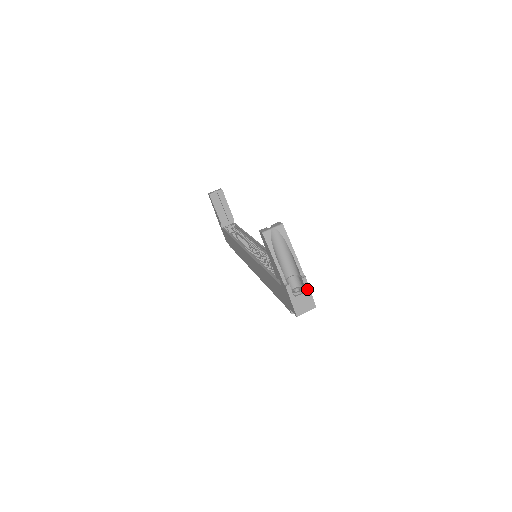
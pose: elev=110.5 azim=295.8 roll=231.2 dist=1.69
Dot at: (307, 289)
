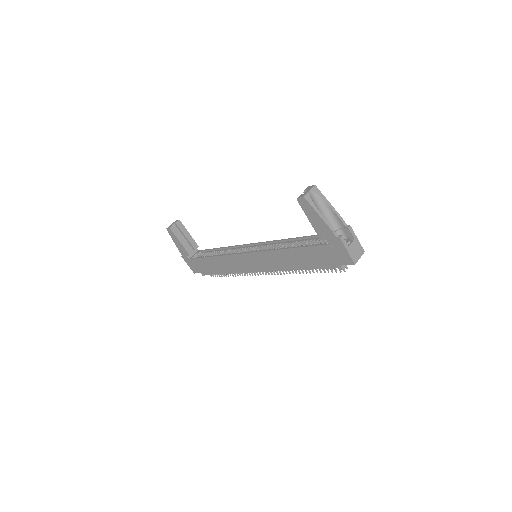
Dot at: (354, 236)
